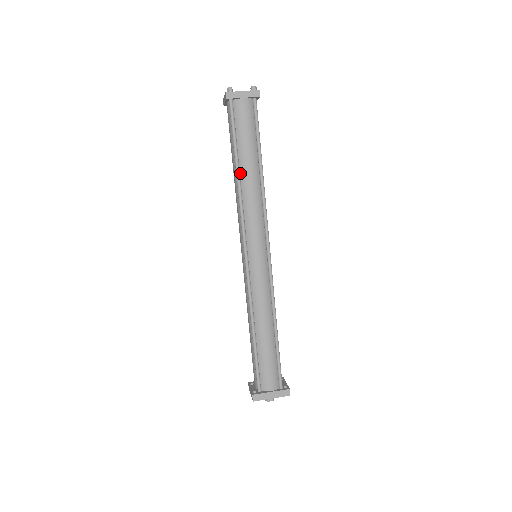
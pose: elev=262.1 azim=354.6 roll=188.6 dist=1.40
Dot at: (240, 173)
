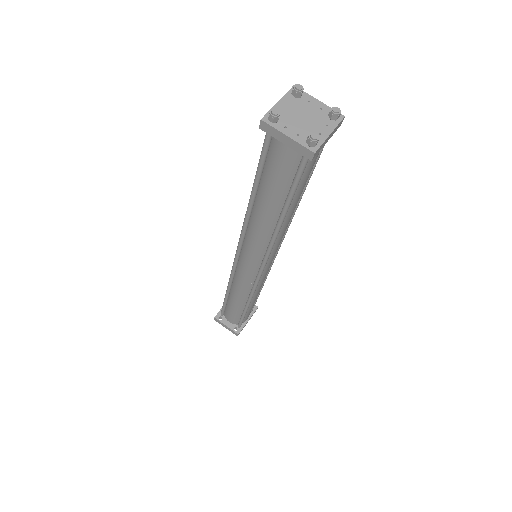
Dot at: occluded
